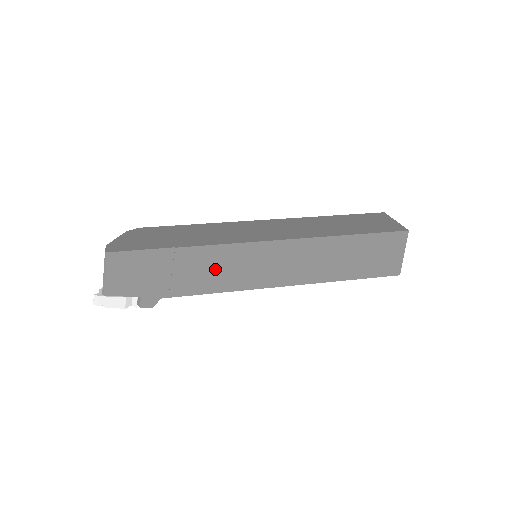
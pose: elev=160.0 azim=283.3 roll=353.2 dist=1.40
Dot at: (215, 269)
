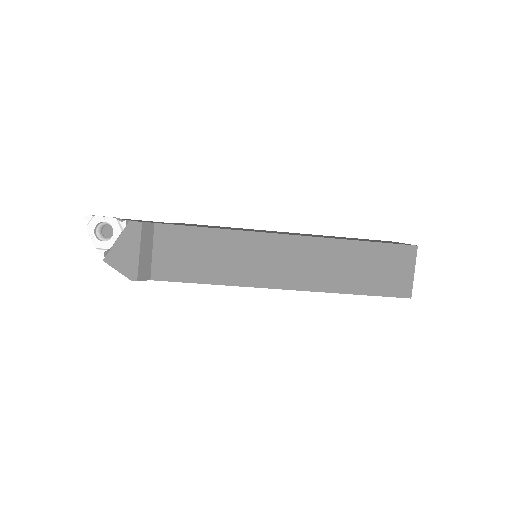
Dot at: occluded
